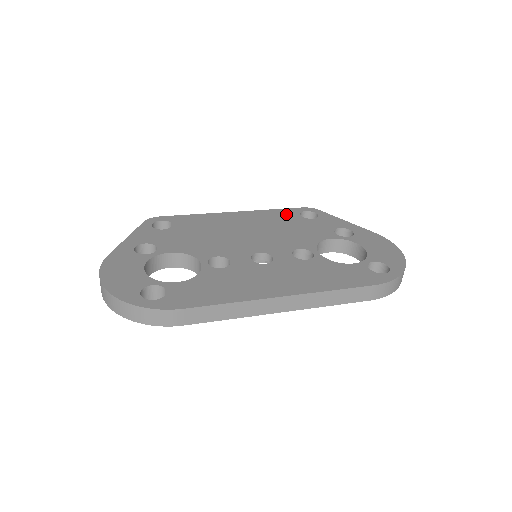
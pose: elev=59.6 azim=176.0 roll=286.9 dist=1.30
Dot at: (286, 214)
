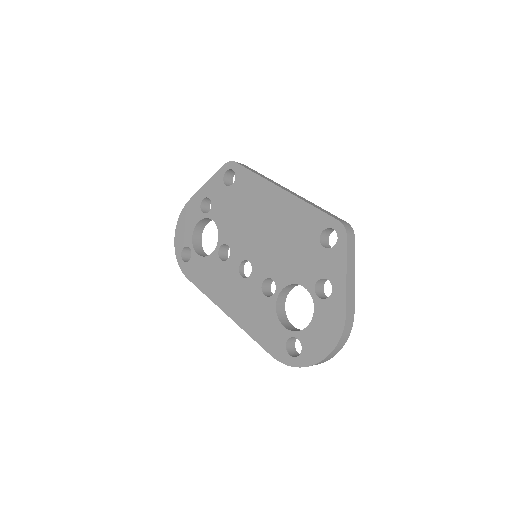
Dot at: (312, 222)
